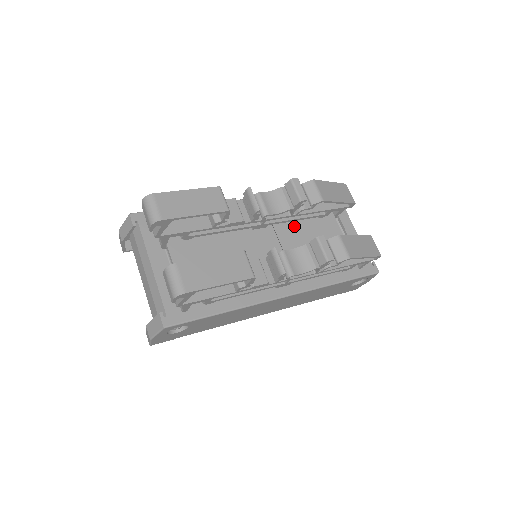
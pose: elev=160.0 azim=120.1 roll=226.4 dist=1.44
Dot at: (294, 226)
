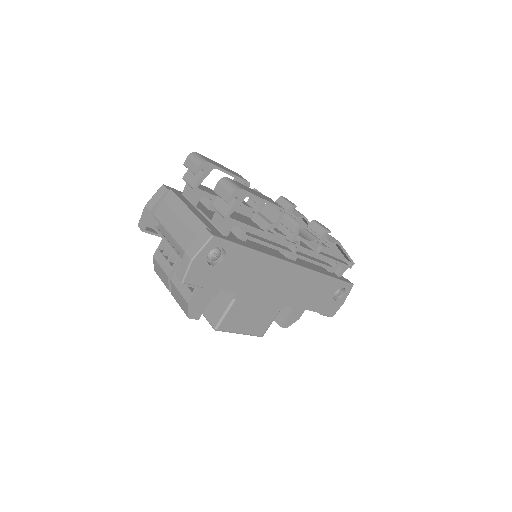
Dot at: occluded
